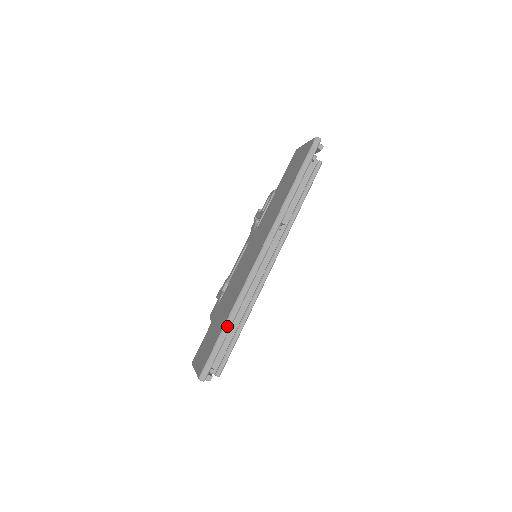
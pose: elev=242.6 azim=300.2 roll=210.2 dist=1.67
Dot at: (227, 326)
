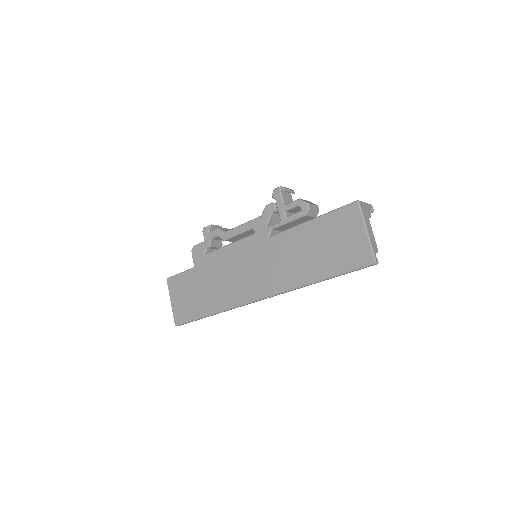
Dot at: occluded
